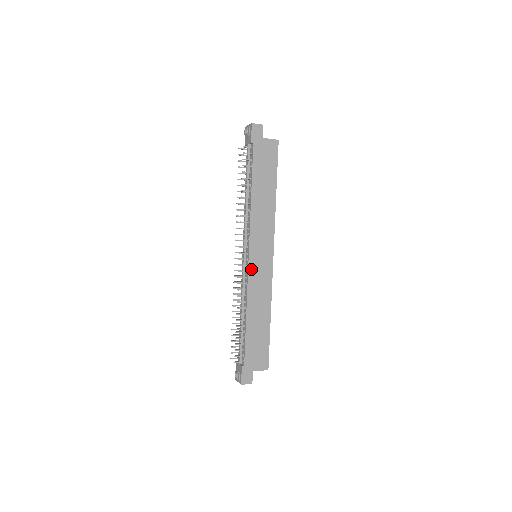
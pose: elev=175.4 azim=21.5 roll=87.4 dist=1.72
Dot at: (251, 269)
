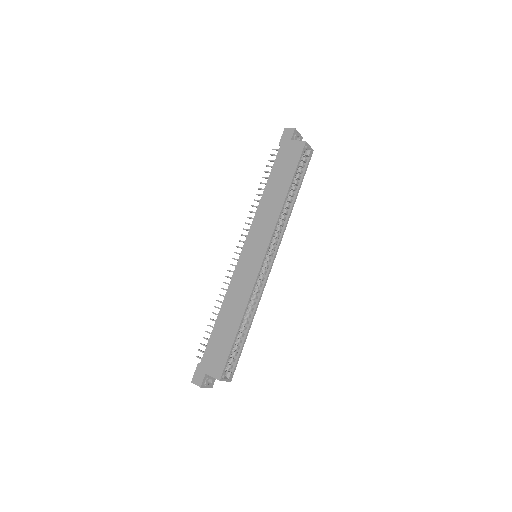
Dot at: (240, 264)
